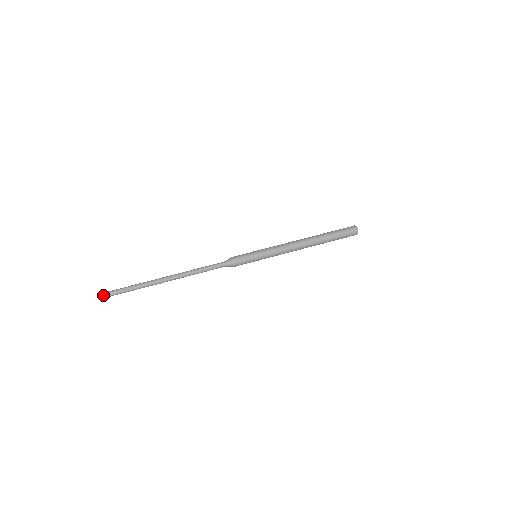
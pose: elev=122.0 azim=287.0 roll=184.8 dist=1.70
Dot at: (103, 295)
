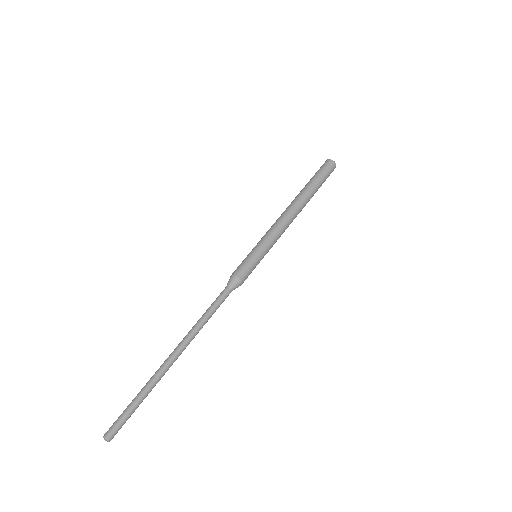
Dot at: occluded
